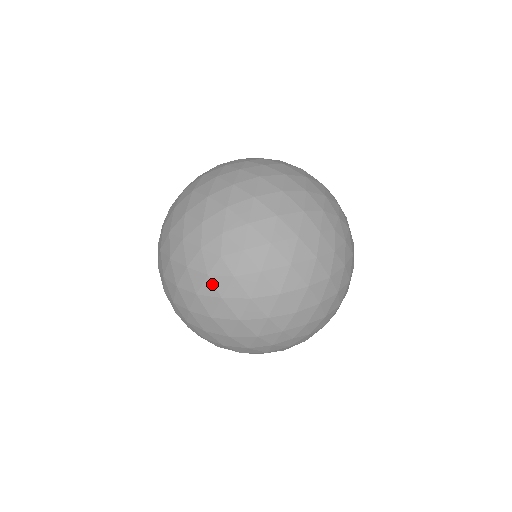
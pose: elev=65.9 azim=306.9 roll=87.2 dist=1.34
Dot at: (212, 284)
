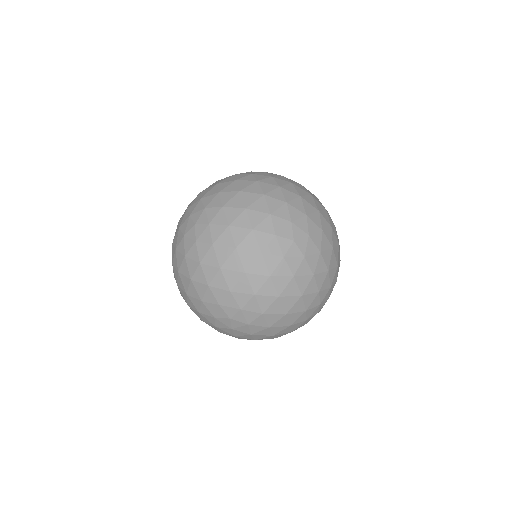
Dot at: (202, 244)
